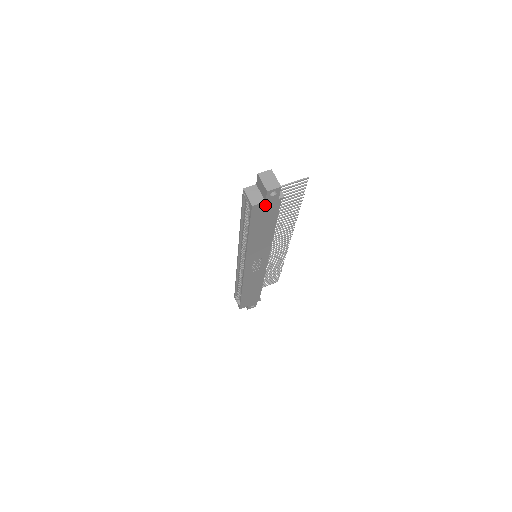
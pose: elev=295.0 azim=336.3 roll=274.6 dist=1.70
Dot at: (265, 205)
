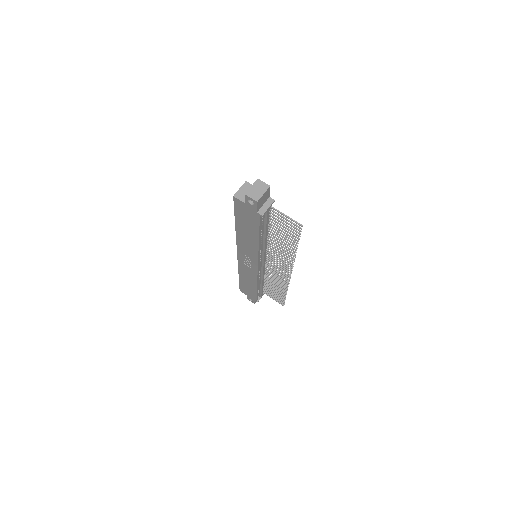
Dot at: (246, 207)
